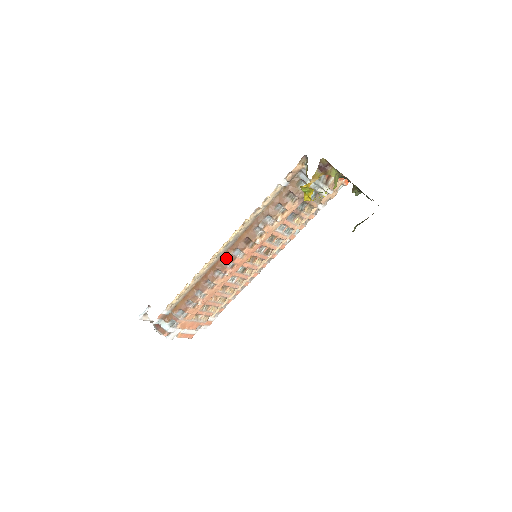
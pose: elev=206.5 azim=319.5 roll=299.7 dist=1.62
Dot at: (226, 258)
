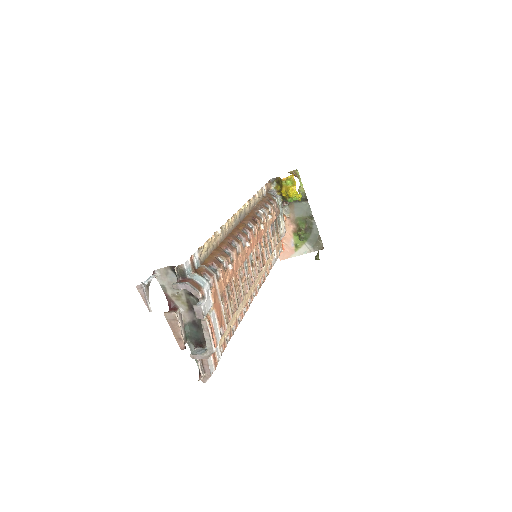
Dot at: (242, 227)
